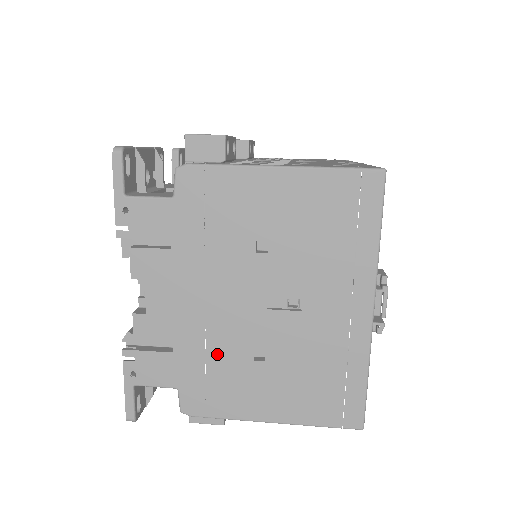
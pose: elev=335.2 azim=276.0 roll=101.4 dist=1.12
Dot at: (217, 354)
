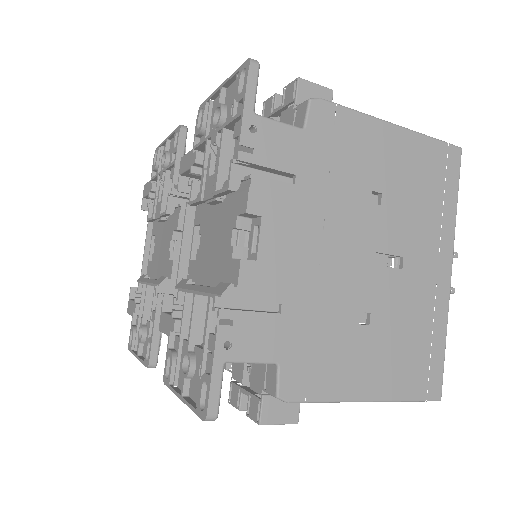
Dot at: (326, 316)
